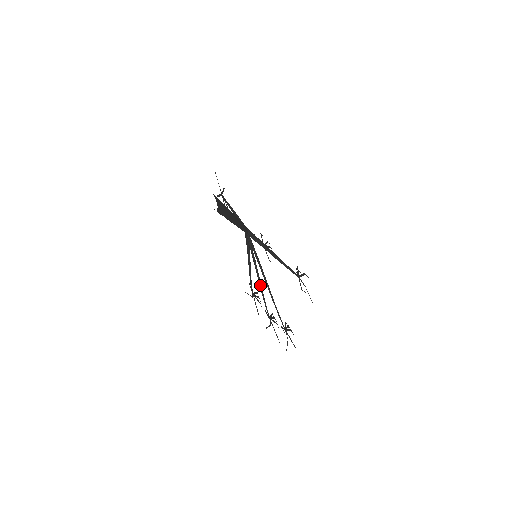
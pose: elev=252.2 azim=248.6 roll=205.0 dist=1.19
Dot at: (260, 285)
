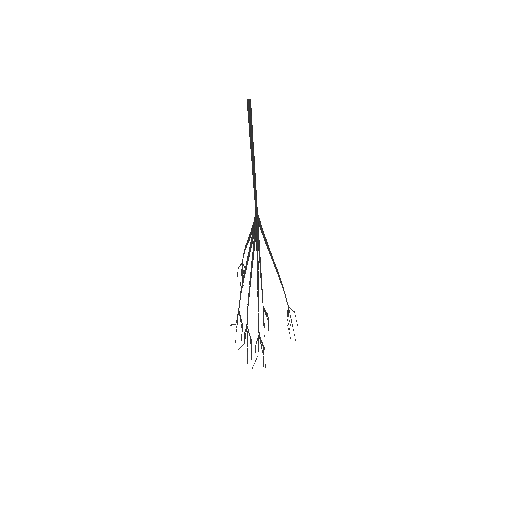
Dot at: (251, 272)
